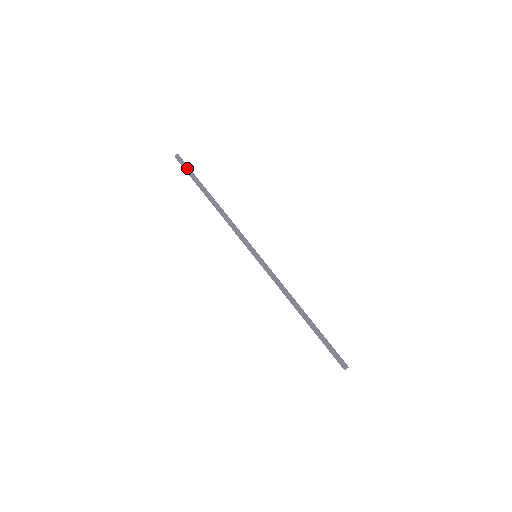
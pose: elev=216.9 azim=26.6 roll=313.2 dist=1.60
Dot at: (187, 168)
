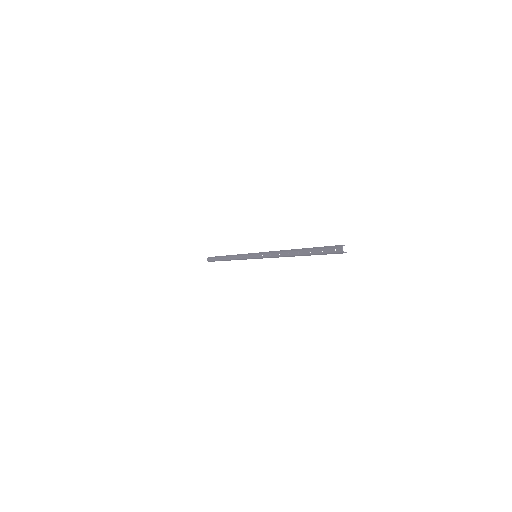
Dot at: (213, 258)
